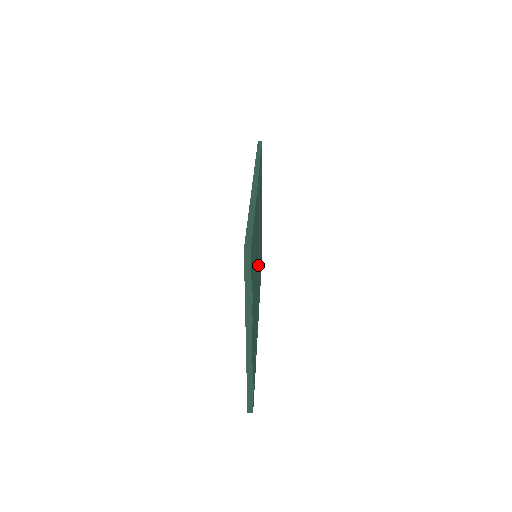
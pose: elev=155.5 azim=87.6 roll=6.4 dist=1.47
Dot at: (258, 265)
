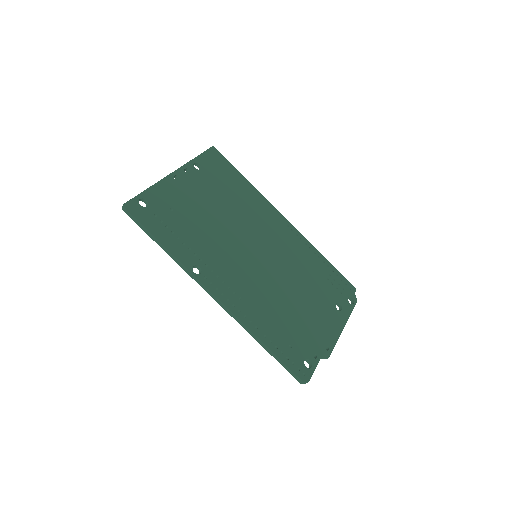
Dot at: (253, 262)
